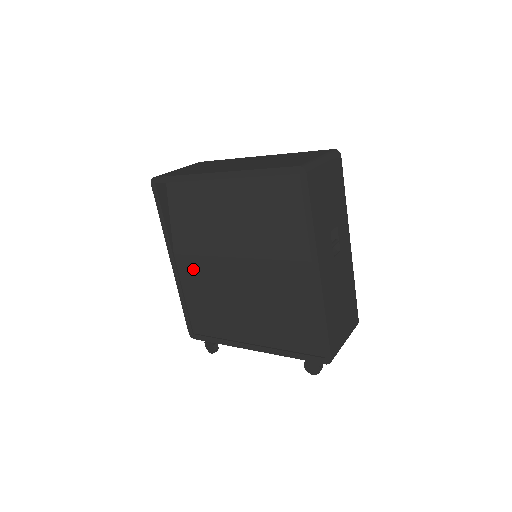
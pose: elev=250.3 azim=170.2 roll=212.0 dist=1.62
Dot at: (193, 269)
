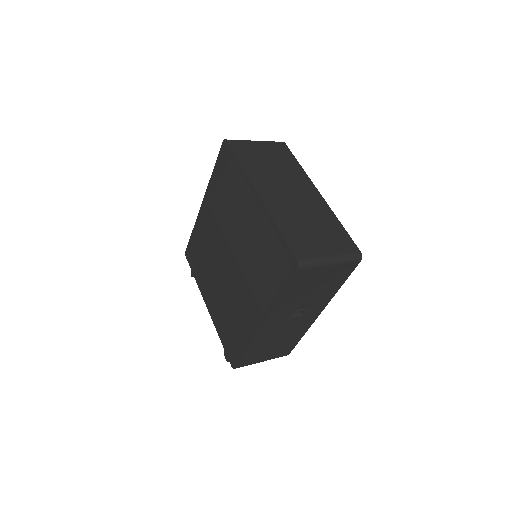
Dot at: (210, 223)
